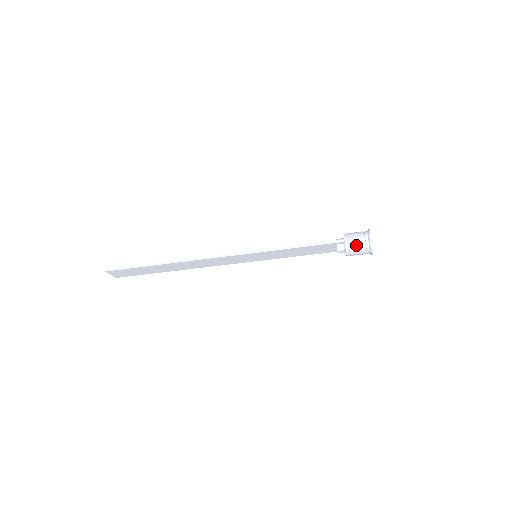
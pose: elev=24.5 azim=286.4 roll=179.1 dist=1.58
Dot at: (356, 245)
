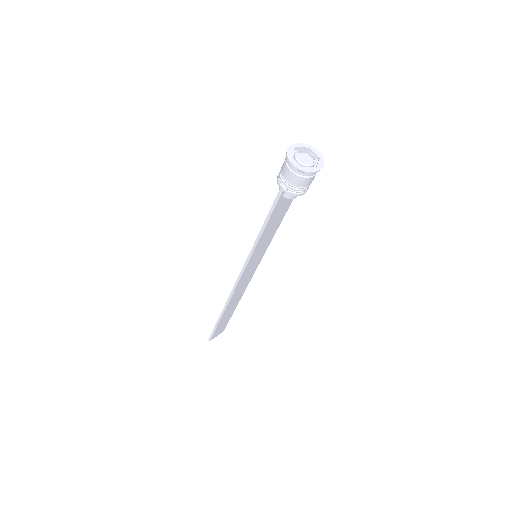
Dot at: (294, 184)
